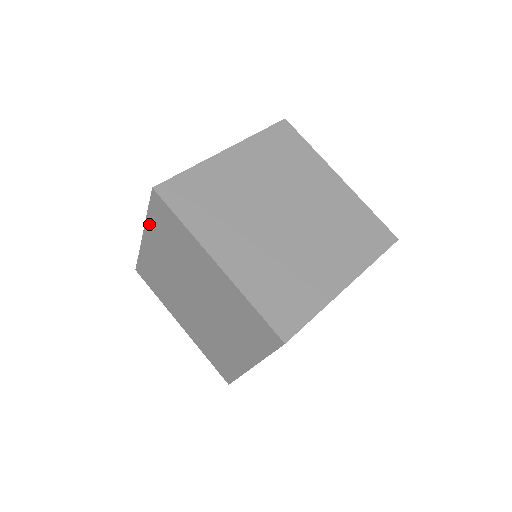
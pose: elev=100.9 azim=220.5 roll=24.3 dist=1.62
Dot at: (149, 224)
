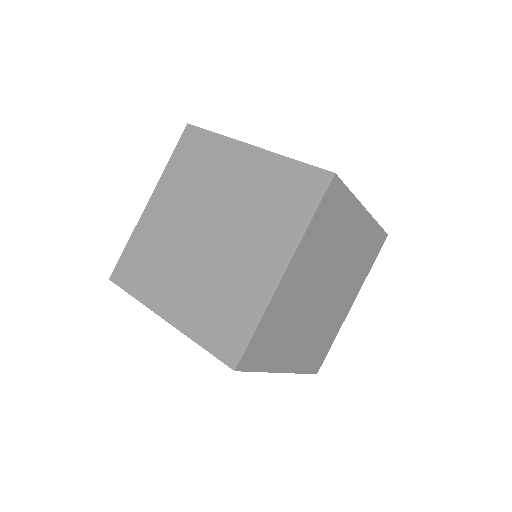
Dot at: (166, 174)
